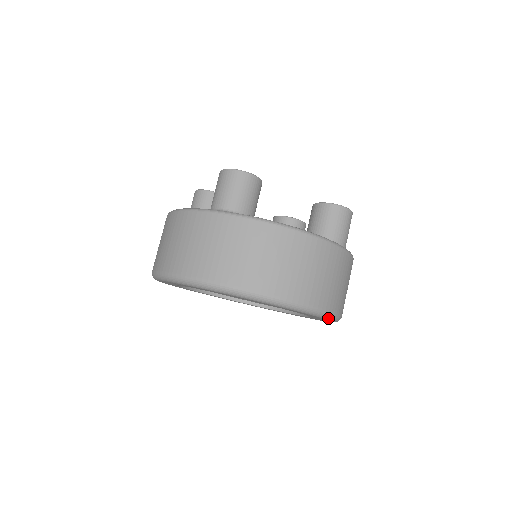
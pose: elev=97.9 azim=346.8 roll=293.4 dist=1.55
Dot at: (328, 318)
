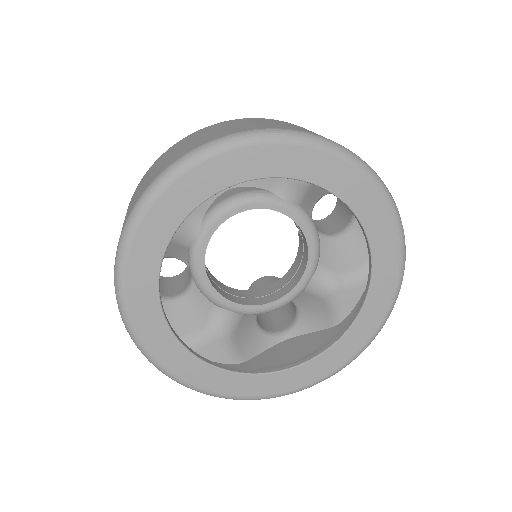
Dot at: (394, 210)
